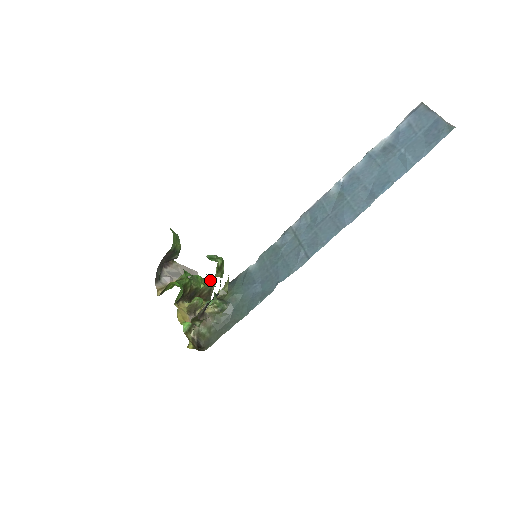
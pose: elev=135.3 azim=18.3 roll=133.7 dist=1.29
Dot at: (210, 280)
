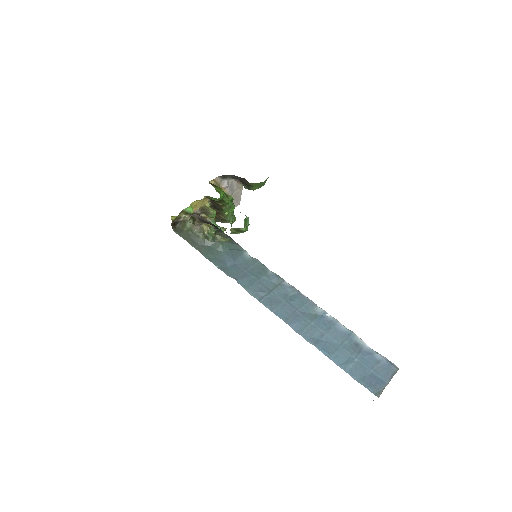
Dot at: (233, 218)
